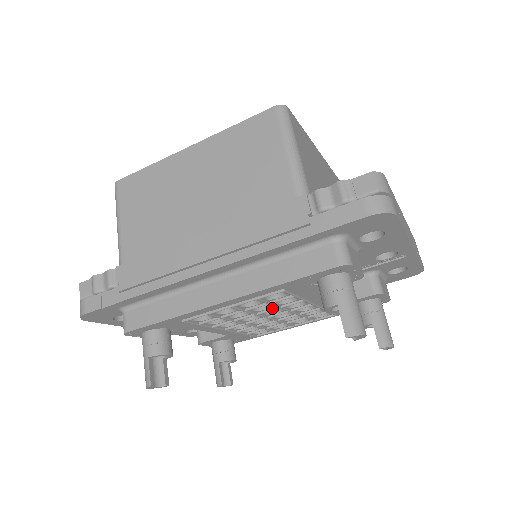
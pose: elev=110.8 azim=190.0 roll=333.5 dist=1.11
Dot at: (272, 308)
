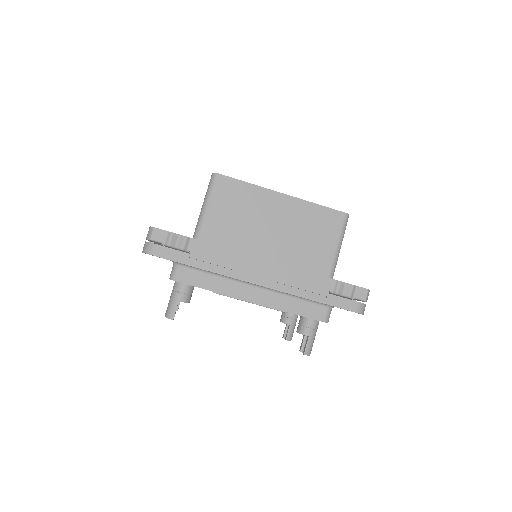
Dot at: occluded
